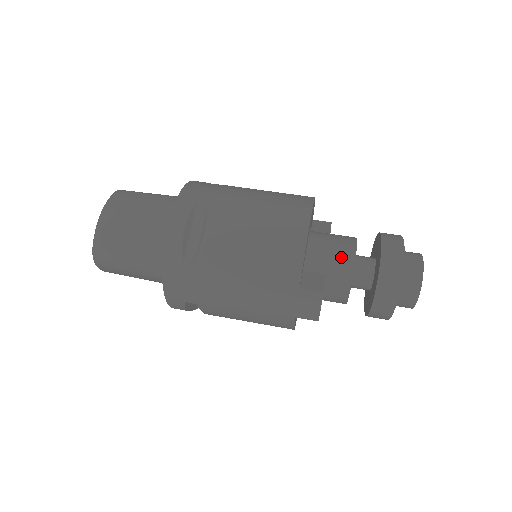
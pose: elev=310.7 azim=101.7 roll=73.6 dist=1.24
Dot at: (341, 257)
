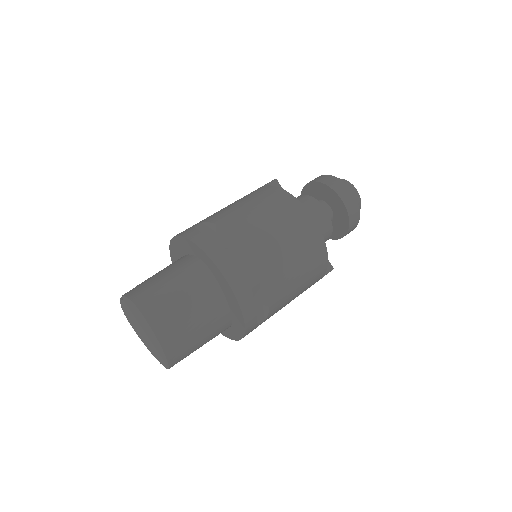
Dot at: (325, 231)
